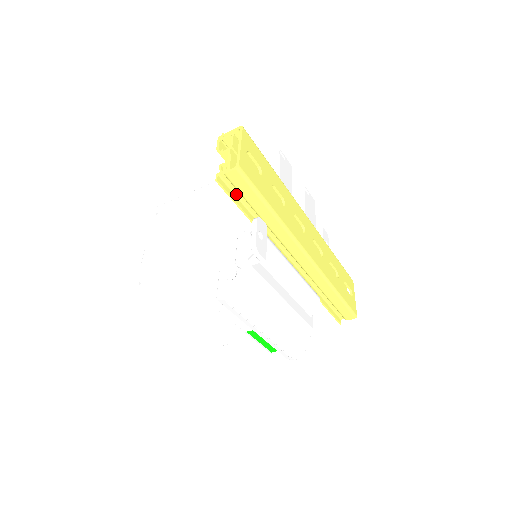
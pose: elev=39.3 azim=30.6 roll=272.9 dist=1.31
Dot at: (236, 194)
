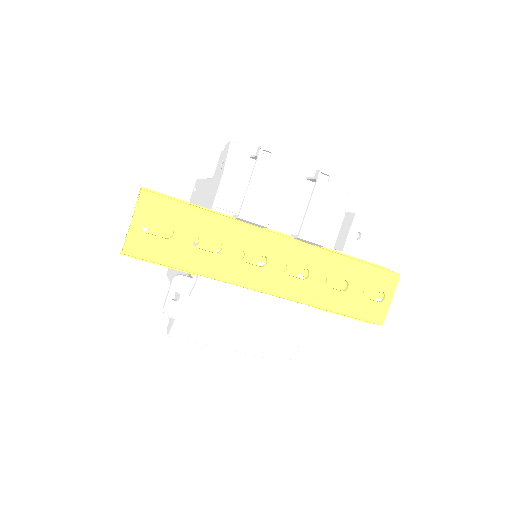
Dot at: occluded
